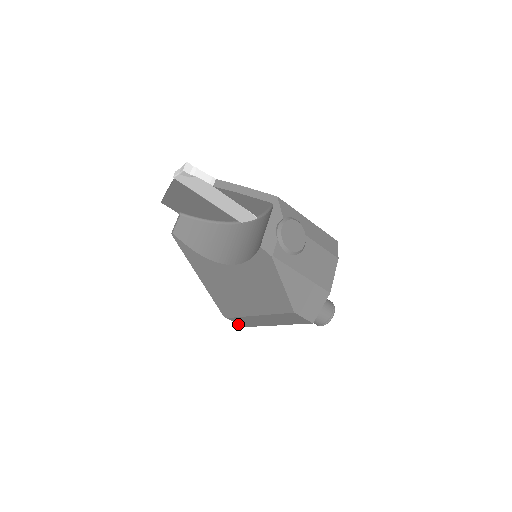
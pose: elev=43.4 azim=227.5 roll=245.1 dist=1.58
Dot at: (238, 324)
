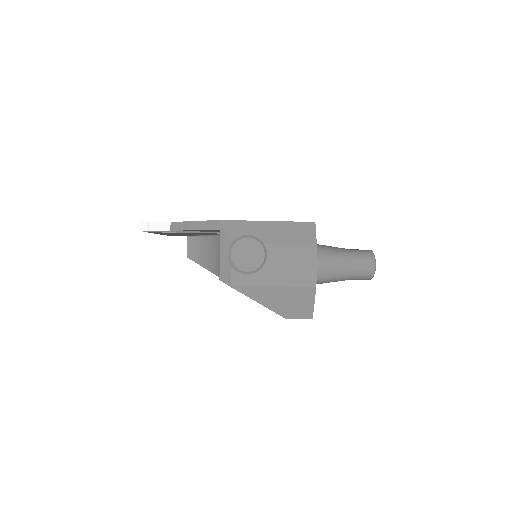
Dot at: occluded
